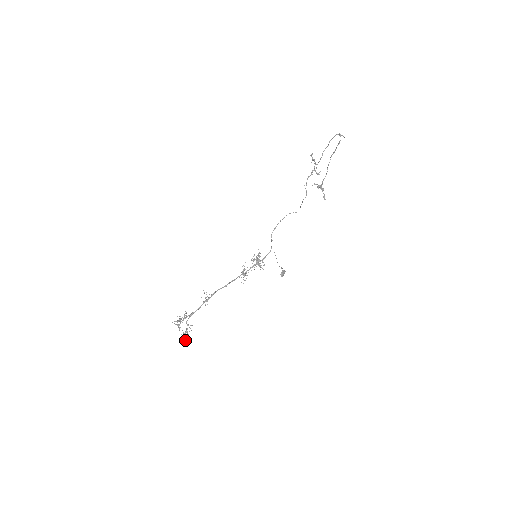
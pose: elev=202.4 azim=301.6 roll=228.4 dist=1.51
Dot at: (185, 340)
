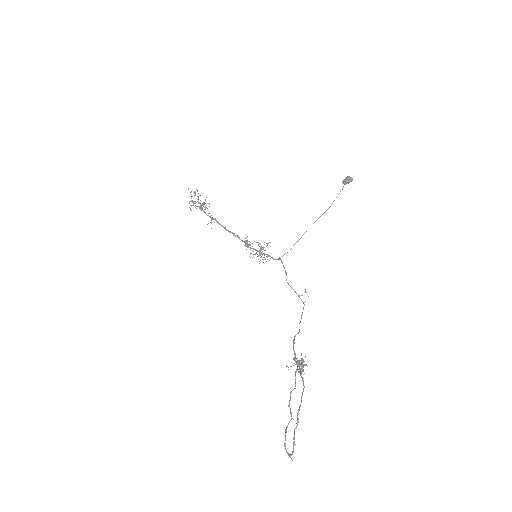
Dot at: occluded
